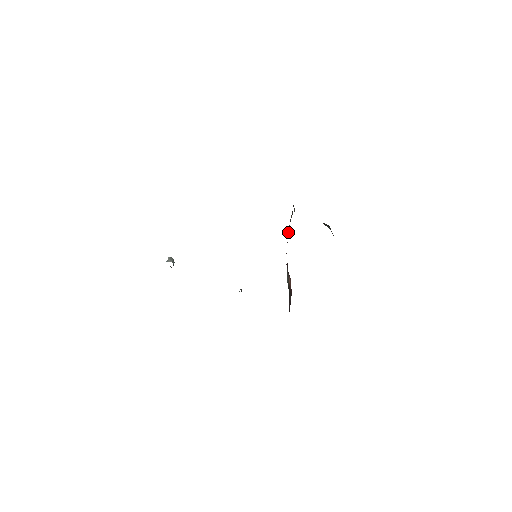
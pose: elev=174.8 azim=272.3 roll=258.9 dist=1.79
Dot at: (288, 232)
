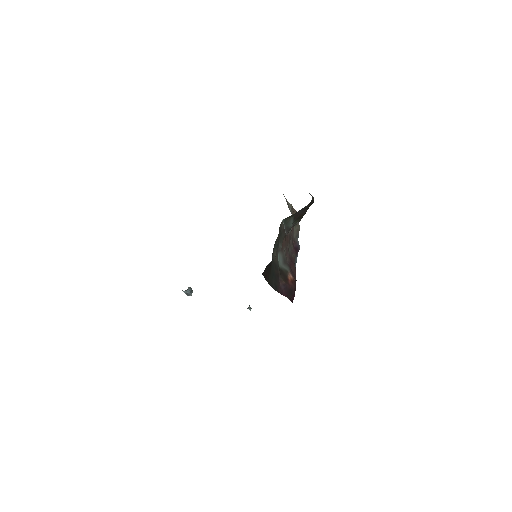
Dot at: (293, 240)
